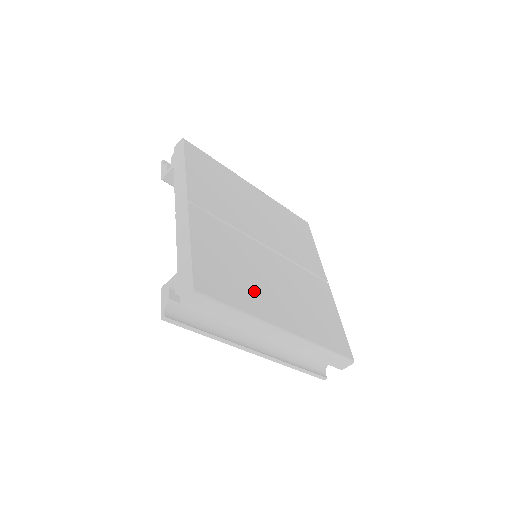
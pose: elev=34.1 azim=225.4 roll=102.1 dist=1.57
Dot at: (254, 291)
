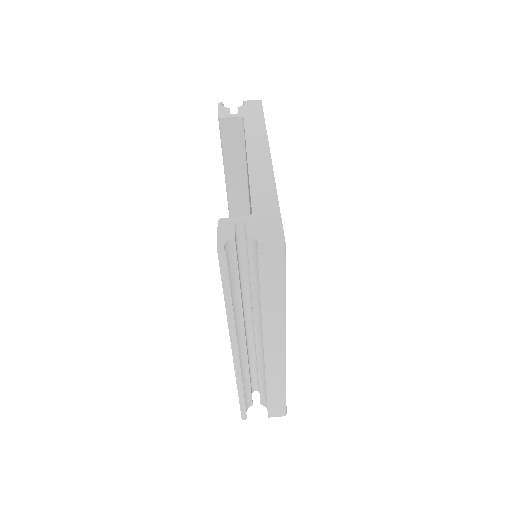
Dot at: occluded
